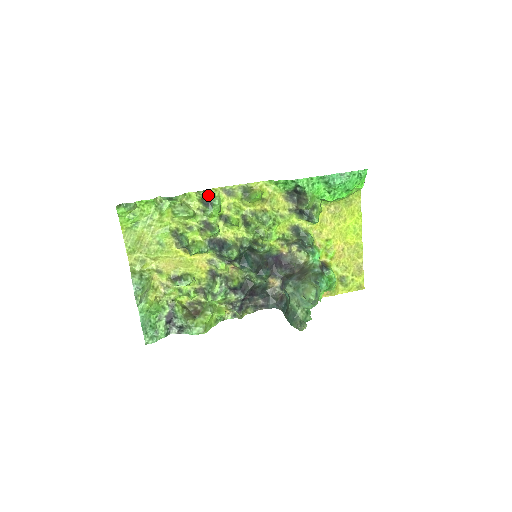
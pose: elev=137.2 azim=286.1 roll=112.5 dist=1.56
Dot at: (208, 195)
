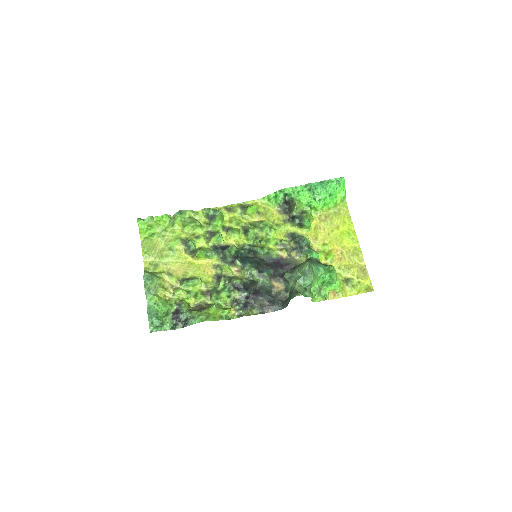
Dot at: (211, 209)
